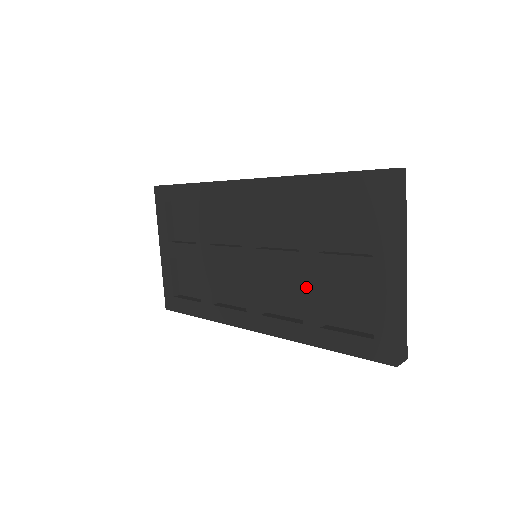
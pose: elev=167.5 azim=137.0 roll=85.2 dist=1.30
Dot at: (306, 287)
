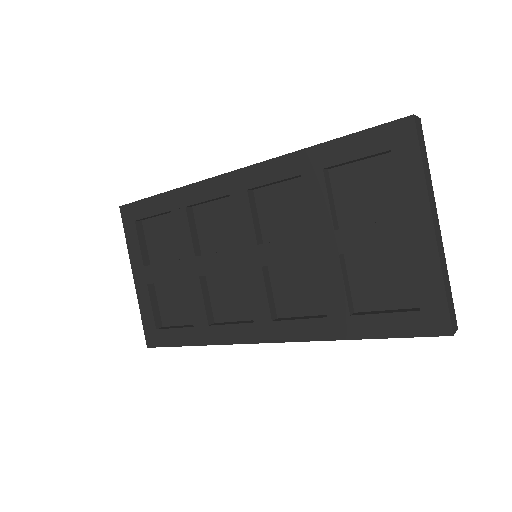
Dot at: (326, 273)
